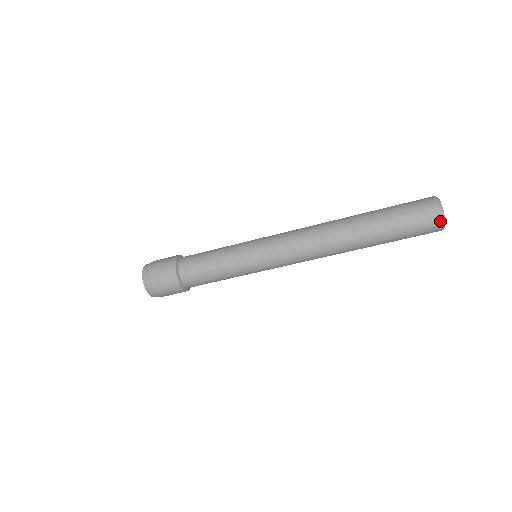
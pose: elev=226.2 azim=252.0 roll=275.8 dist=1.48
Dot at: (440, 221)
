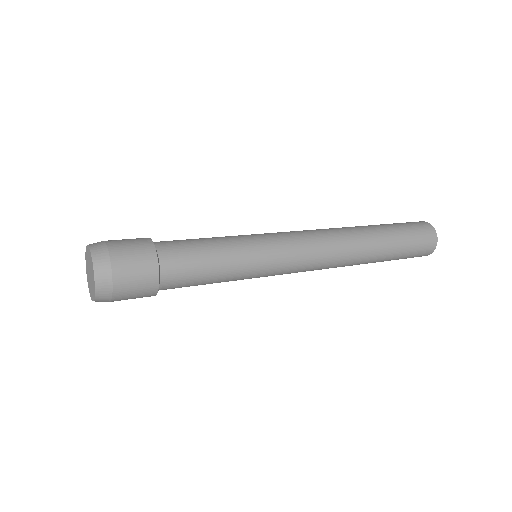
Dot at: (429, 254)
